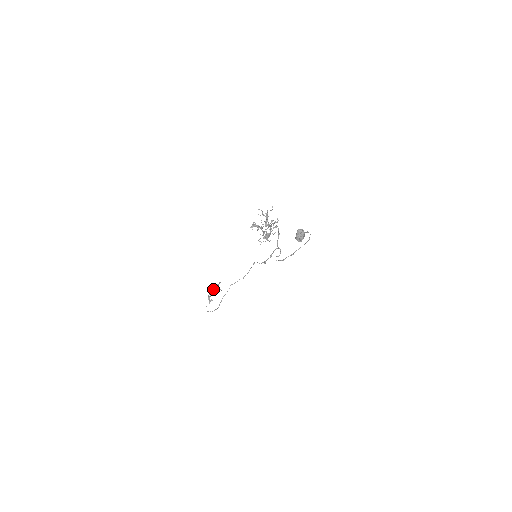
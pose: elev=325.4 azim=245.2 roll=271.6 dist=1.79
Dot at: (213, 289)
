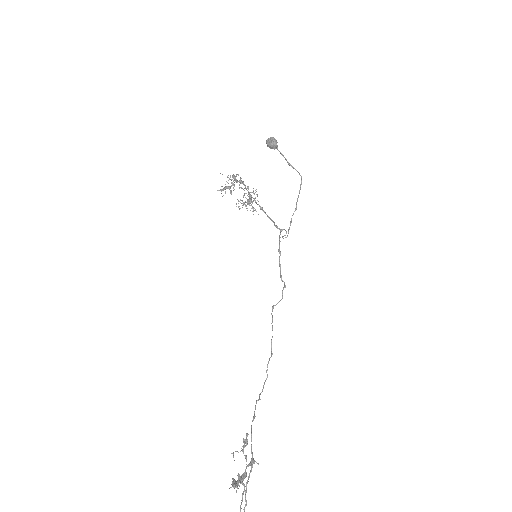
Dot at: (236, 451)
